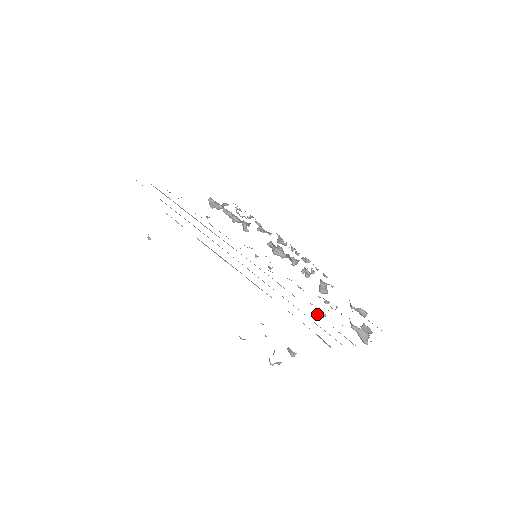
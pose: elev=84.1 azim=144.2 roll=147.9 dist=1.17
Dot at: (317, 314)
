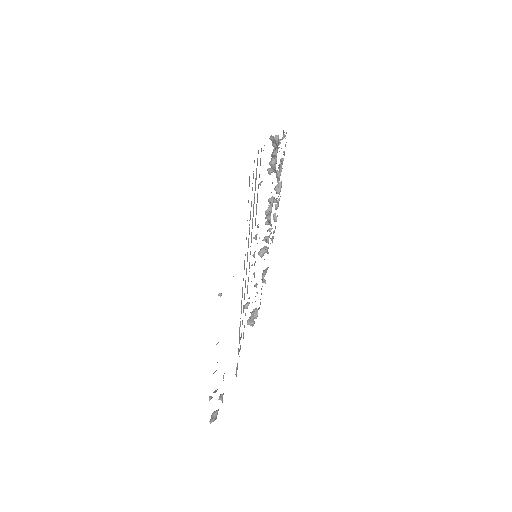
Dot at: (245, 306)
